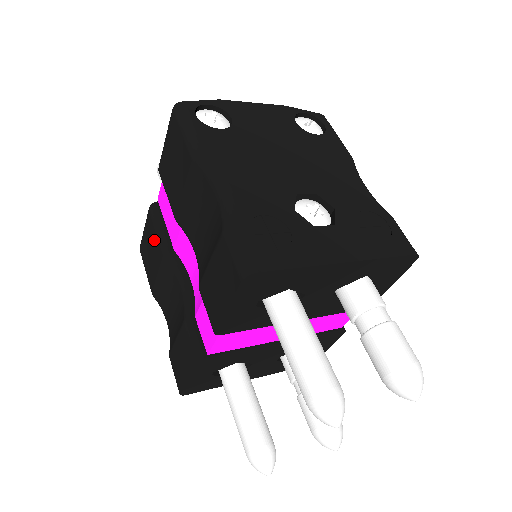
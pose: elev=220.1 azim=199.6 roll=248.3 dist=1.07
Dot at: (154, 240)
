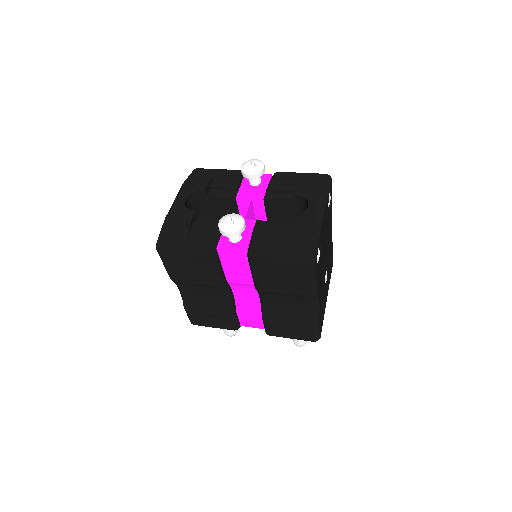
Dot at: (206, 272)
